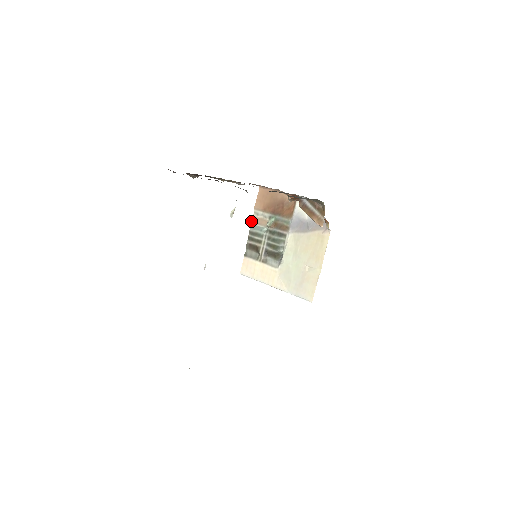
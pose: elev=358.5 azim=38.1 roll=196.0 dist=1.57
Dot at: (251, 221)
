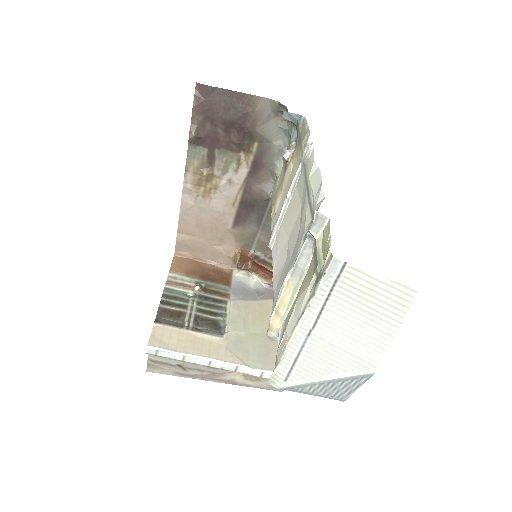
Dot at: (165, 283)
